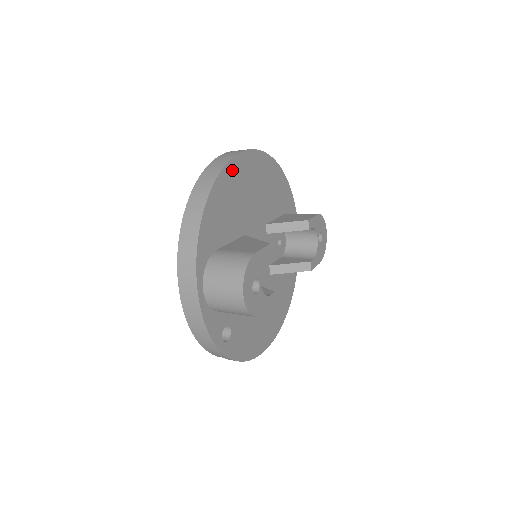
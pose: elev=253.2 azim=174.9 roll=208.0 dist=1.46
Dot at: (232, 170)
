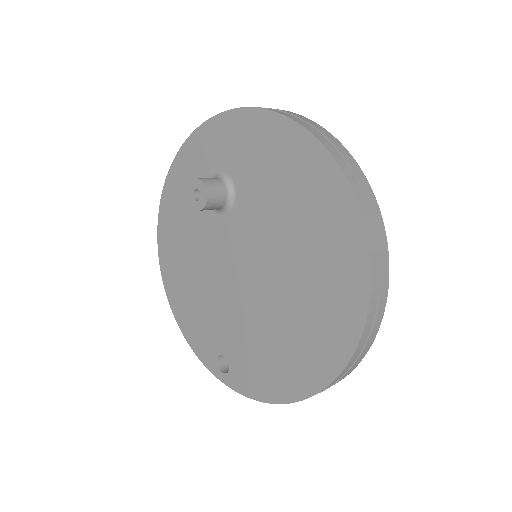
Dot at: occluded
